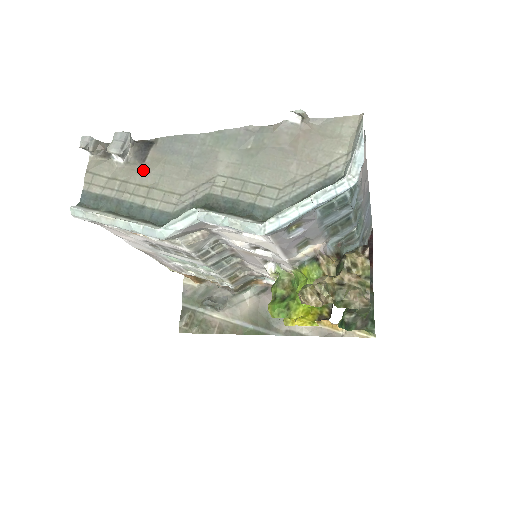
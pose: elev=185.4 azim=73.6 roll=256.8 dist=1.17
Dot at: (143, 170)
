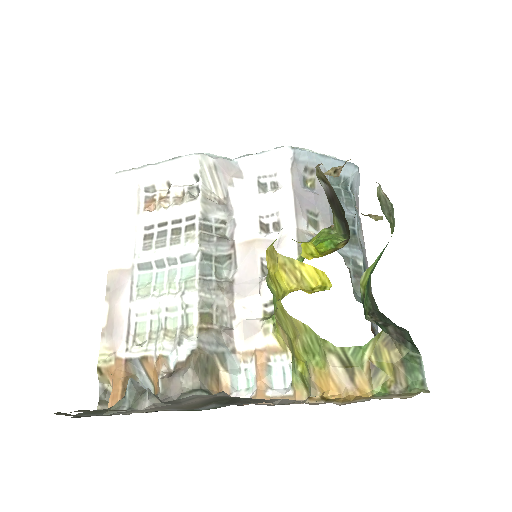
Dot at: occluded
